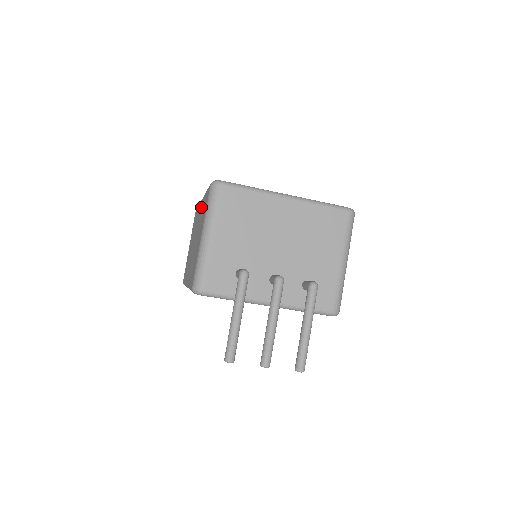
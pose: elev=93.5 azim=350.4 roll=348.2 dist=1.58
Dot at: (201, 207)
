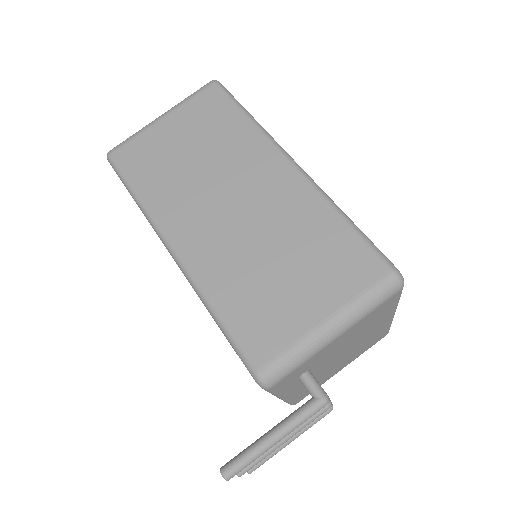
Dot at: (300, 197)
